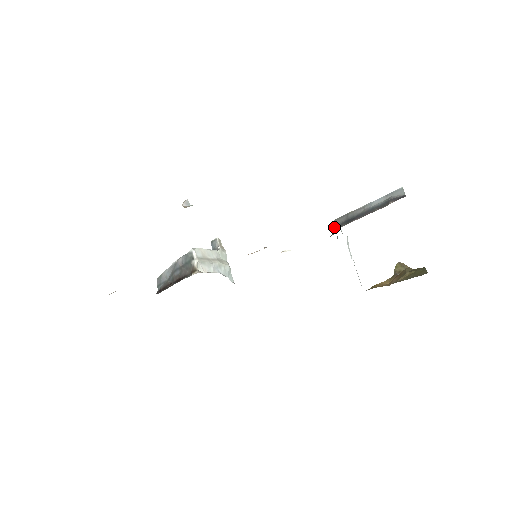
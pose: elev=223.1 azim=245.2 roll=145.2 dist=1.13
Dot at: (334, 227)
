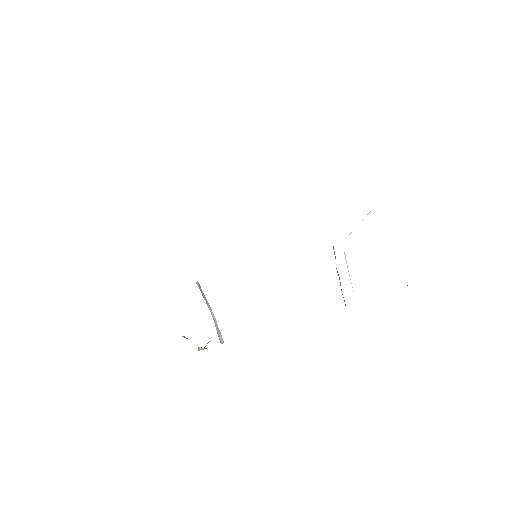
Dot at: occluded
